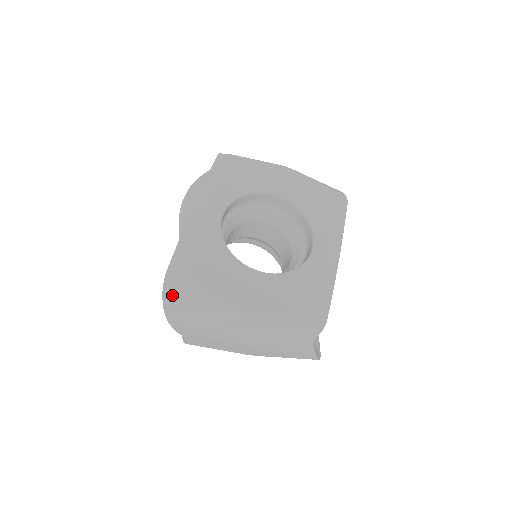
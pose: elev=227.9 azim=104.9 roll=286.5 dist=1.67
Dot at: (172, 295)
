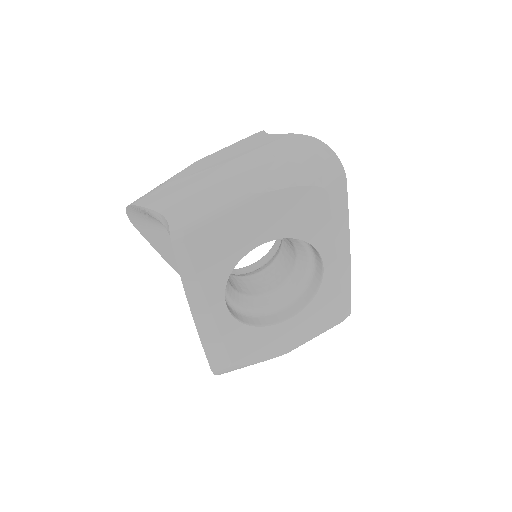
Dot at: occluded
